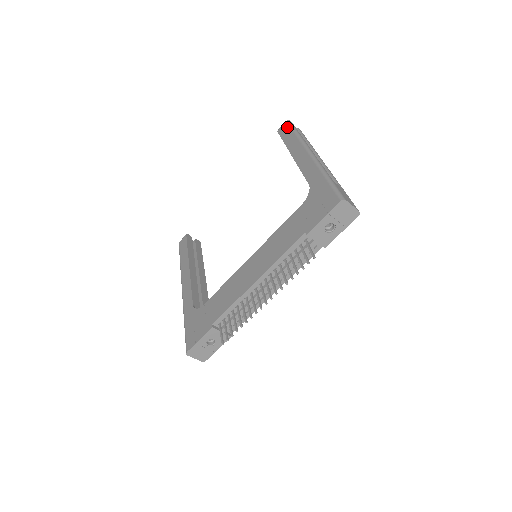
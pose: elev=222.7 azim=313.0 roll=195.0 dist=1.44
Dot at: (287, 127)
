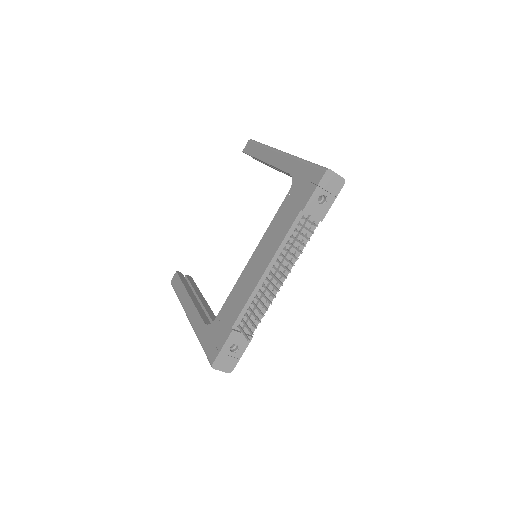
Dot at: (251, 144)
